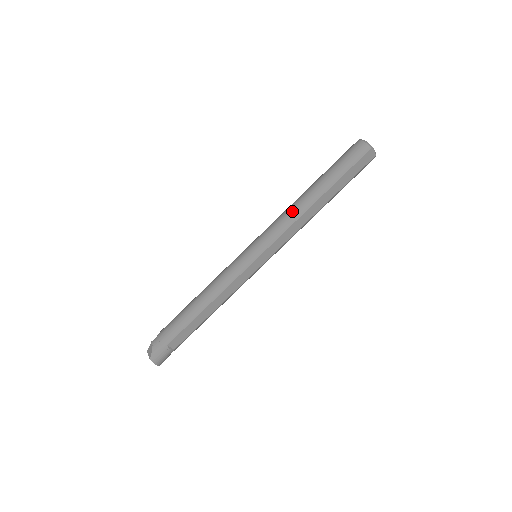
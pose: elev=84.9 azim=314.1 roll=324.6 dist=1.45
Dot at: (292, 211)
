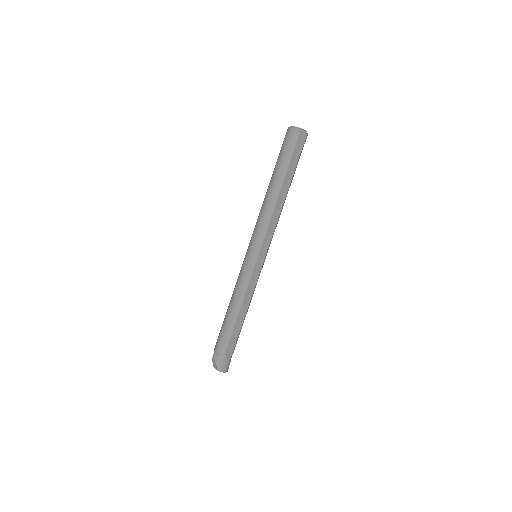
Dot at: (265, 209)
